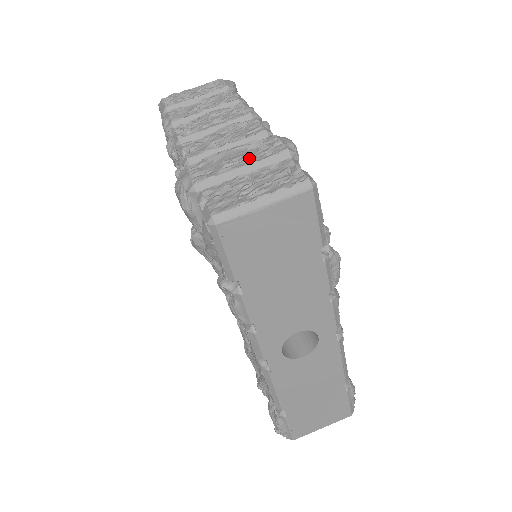
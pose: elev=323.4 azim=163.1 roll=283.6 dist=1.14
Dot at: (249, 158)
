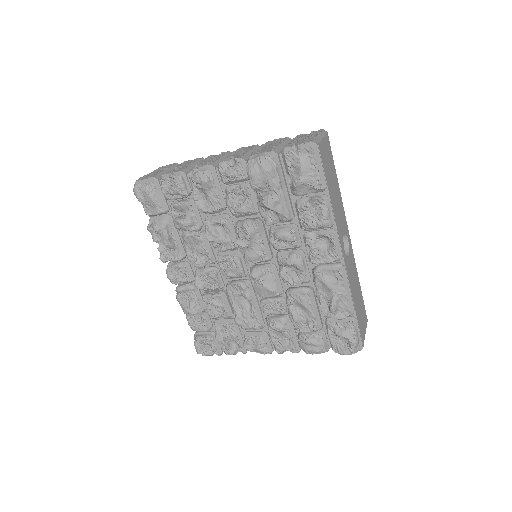
Dot at: (277, 143)
